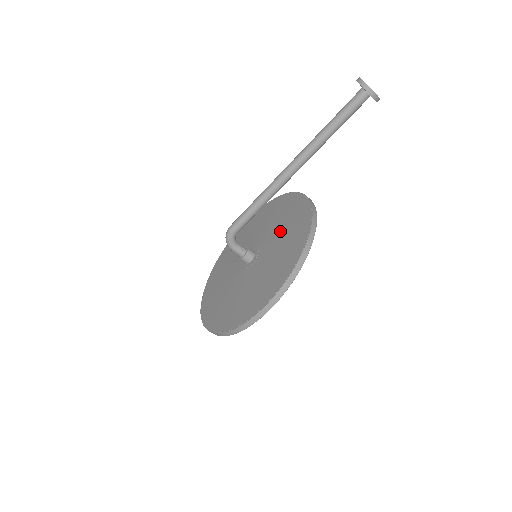
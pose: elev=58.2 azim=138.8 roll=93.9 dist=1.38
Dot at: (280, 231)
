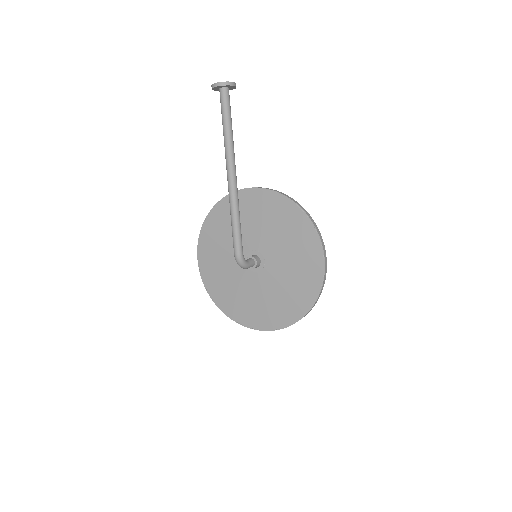
Dot at: (253, 224)
